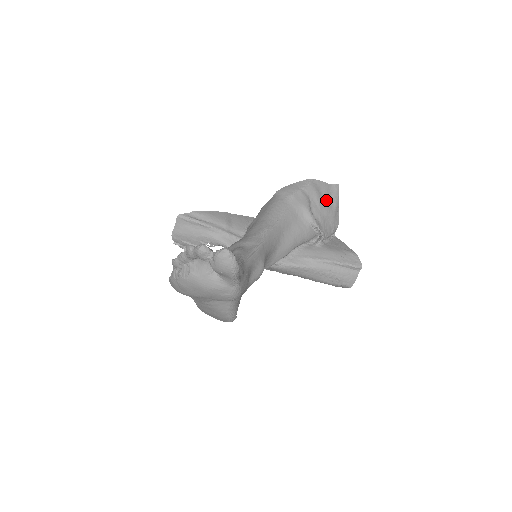
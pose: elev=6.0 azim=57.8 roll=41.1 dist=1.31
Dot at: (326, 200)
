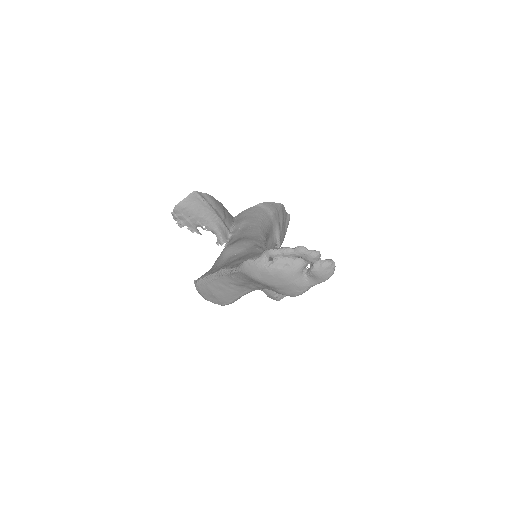
Dot at: (284, 225)
